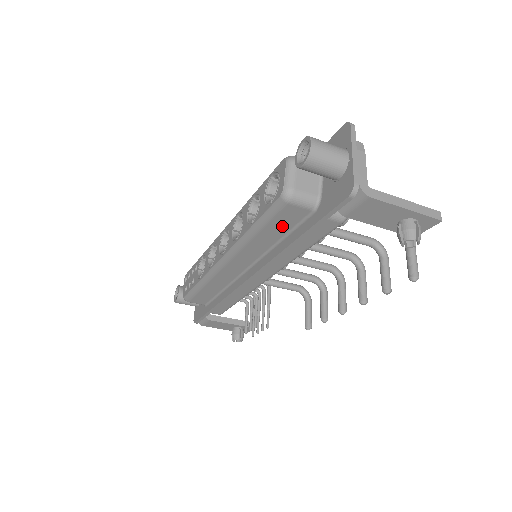
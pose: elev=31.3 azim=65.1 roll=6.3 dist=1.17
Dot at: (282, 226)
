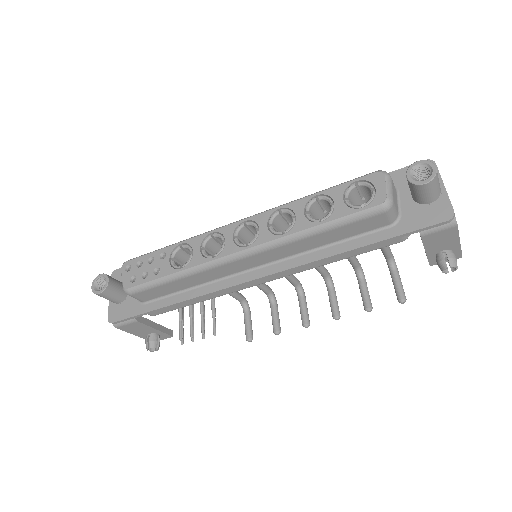
Dot at: (349, 232)
